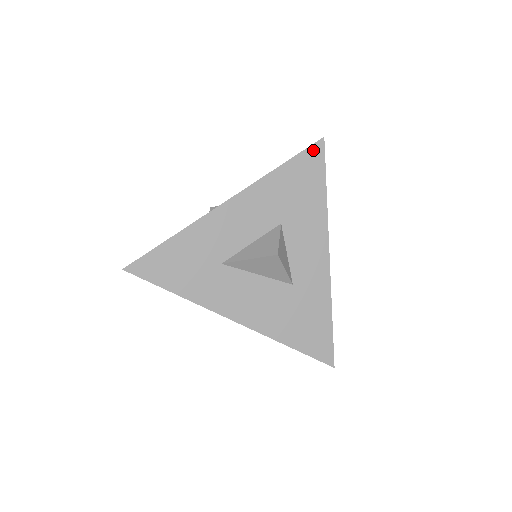
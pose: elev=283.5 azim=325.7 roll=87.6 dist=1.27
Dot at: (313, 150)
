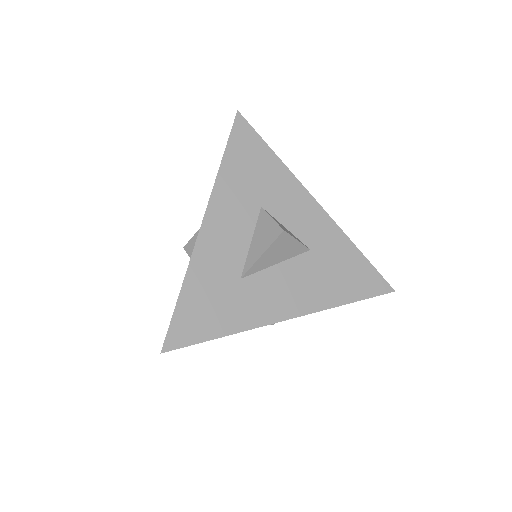
Dot at: (238, 127)
